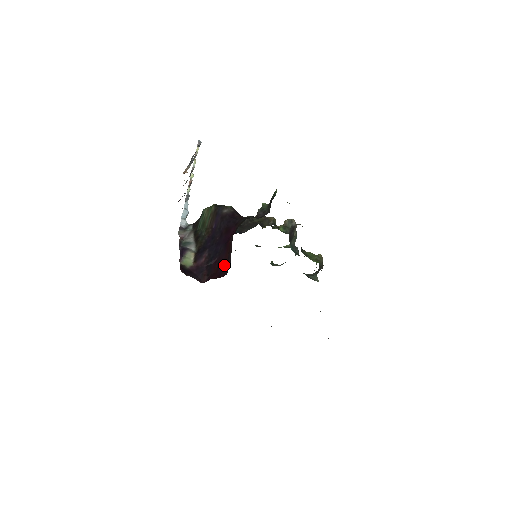
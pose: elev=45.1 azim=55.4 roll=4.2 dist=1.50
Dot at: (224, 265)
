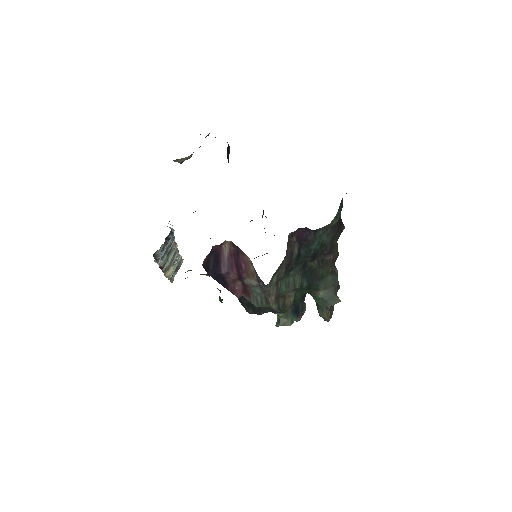
Dot at: occluded
